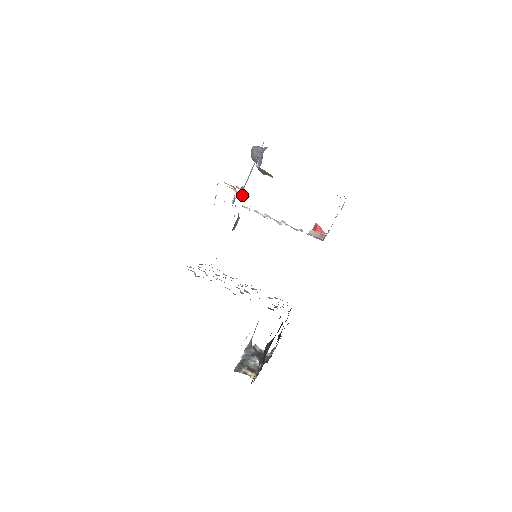
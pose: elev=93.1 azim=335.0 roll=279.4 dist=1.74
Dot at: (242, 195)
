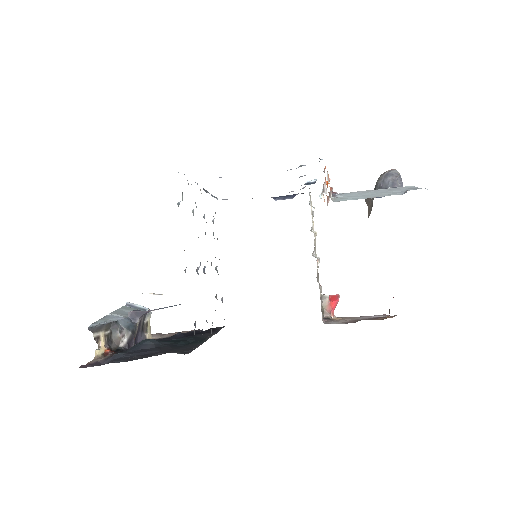
Dot at: occluded
